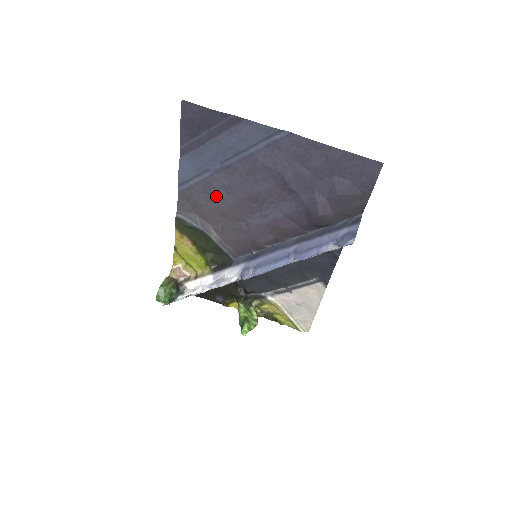
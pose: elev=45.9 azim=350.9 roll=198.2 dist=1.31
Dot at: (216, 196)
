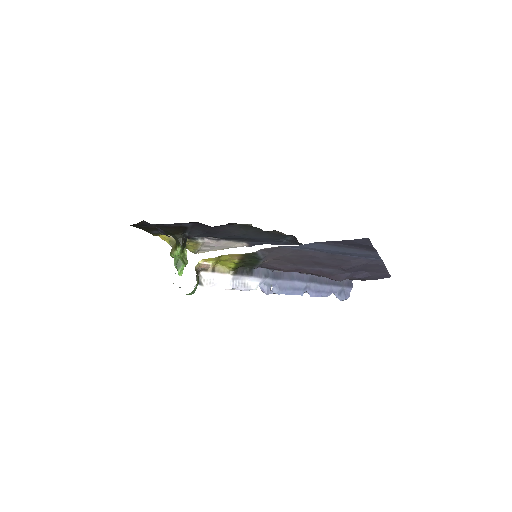
Dot at: (301, 256)
